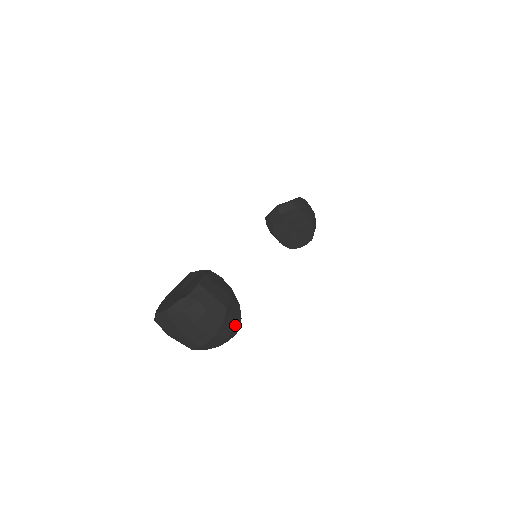
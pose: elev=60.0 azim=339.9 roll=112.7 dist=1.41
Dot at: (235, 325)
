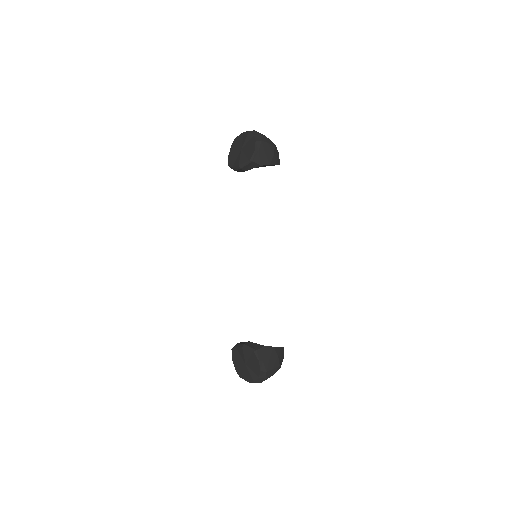
Dot at: (283, 355)
